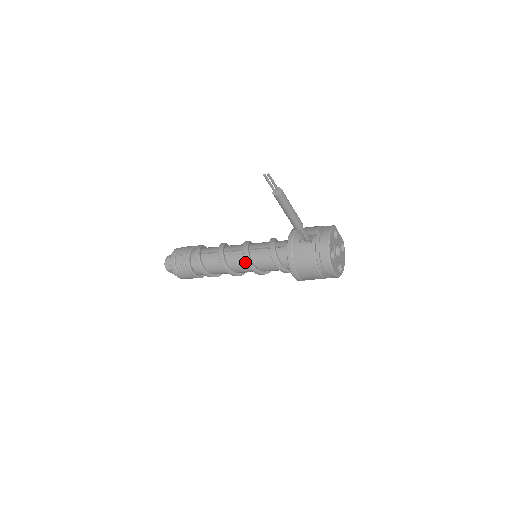
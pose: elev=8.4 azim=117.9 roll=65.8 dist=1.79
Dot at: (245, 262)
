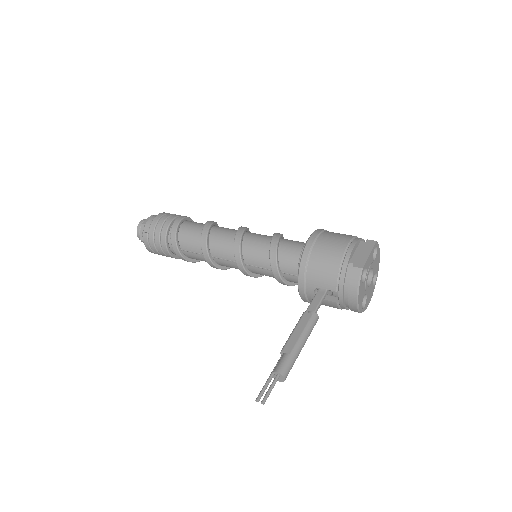
Dot at: occluded
